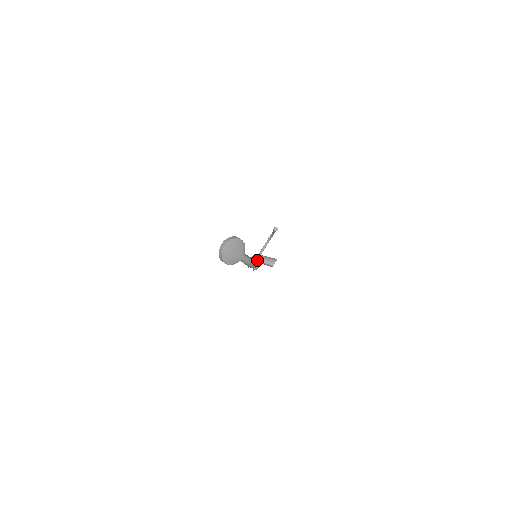
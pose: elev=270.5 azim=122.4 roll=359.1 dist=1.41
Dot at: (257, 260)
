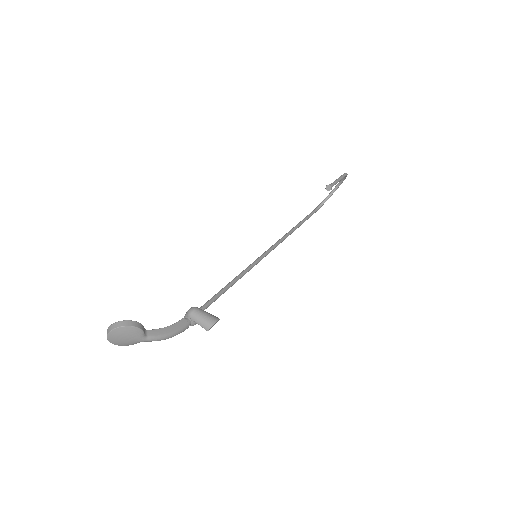
Dot at: (191, 318)
